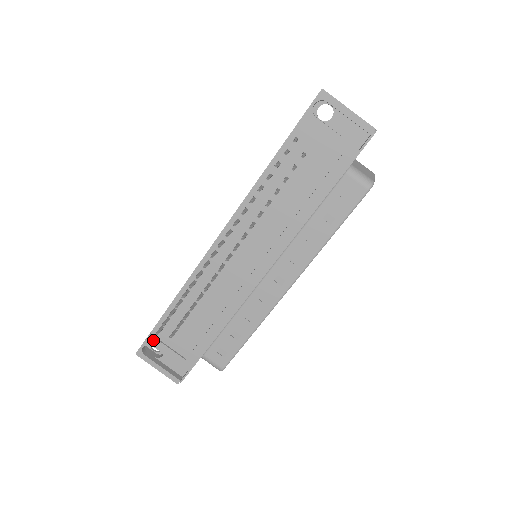
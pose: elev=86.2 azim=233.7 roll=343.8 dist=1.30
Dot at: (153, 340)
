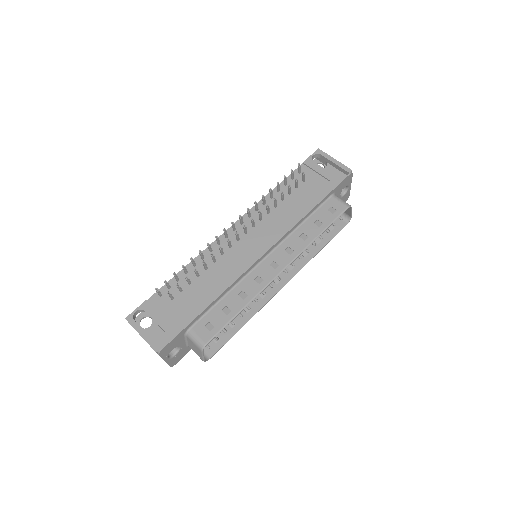
Dot at: (148, 305)
